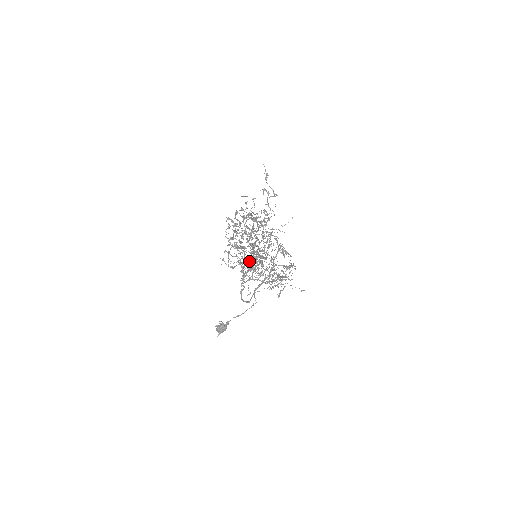
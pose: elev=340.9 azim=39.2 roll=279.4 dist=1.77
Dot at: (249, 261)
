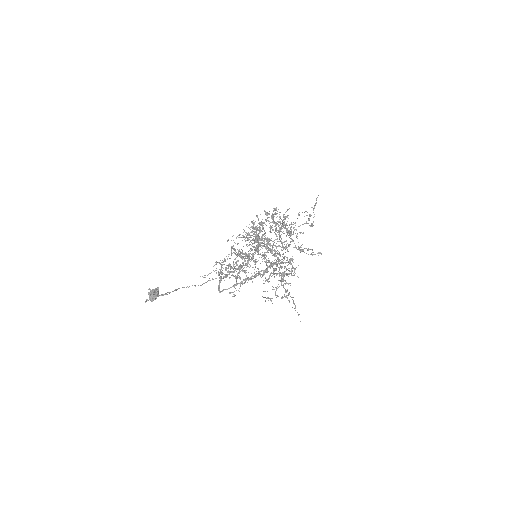
Dot at: occluded
